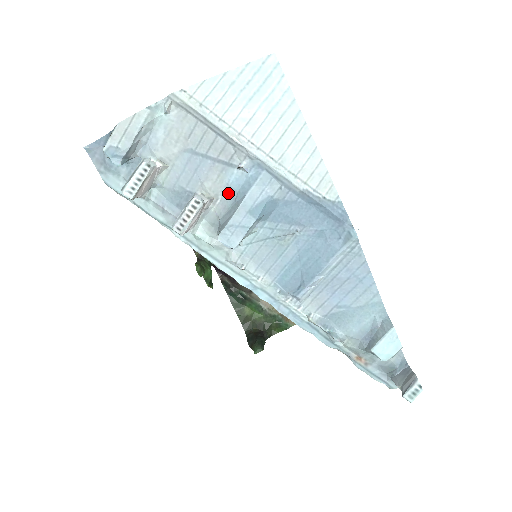
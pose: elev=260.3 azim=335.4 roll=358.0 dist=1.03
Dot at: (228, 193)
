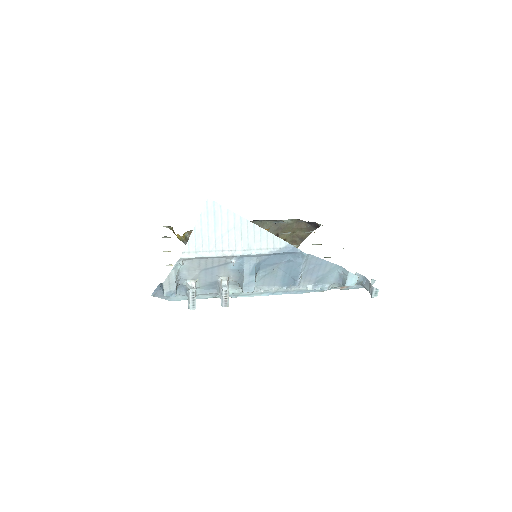
Dot at: (234, 272)
